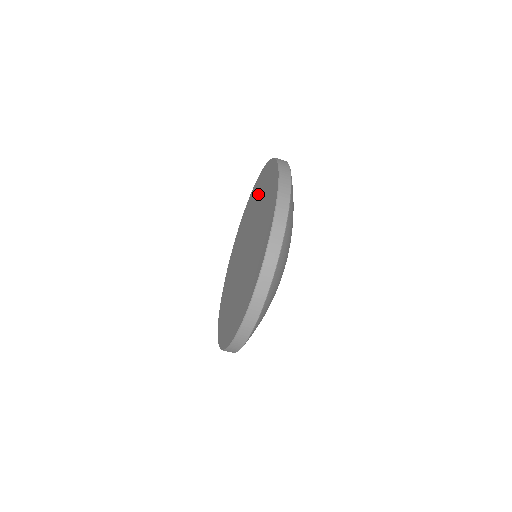
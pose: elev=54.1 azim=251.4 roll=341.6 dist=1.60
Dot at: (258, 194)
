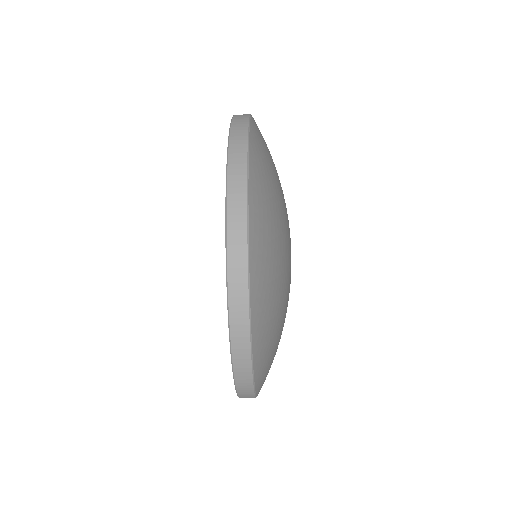
Dot at: occluded
